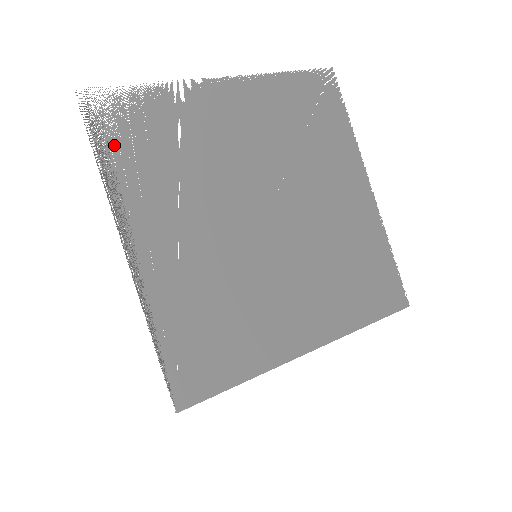
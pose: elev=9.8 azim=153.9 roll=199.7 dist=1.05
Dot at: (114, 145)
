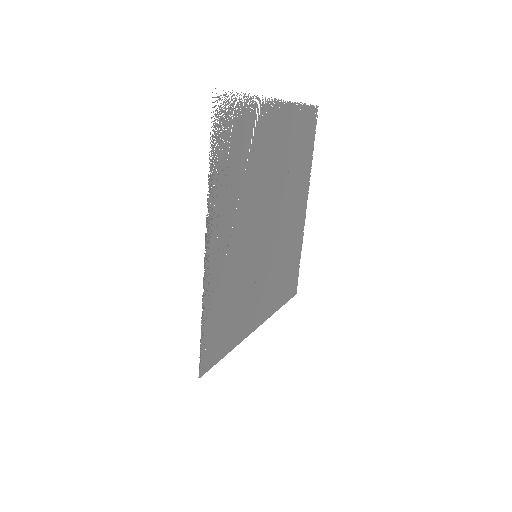
Dot at: (220, 150)
